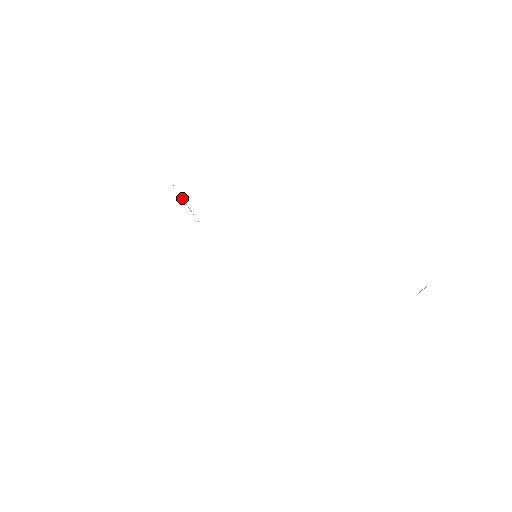
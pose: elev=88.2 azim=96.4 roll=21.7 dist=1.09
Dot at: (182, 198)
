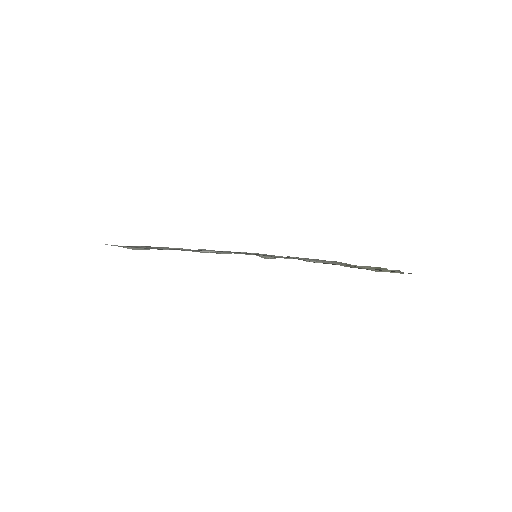
Dot at: (204, 251)
